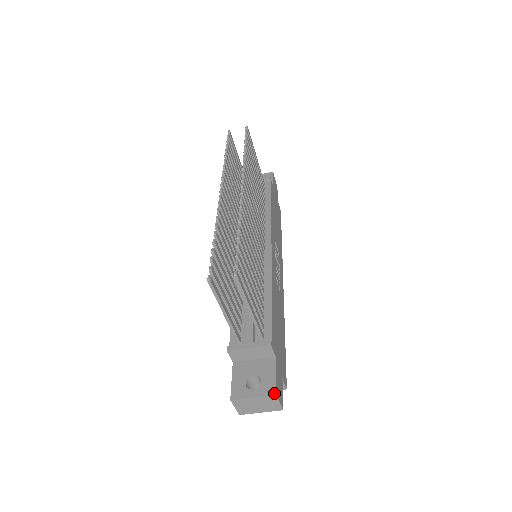
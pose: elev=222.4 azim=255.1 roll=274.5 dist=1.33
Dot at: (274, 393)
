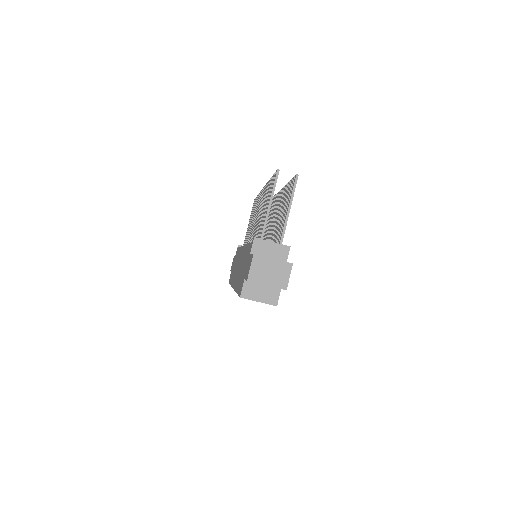
Dot at: (291, 263)
